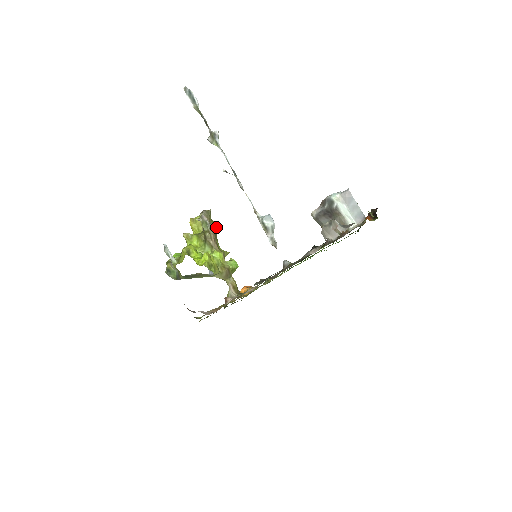
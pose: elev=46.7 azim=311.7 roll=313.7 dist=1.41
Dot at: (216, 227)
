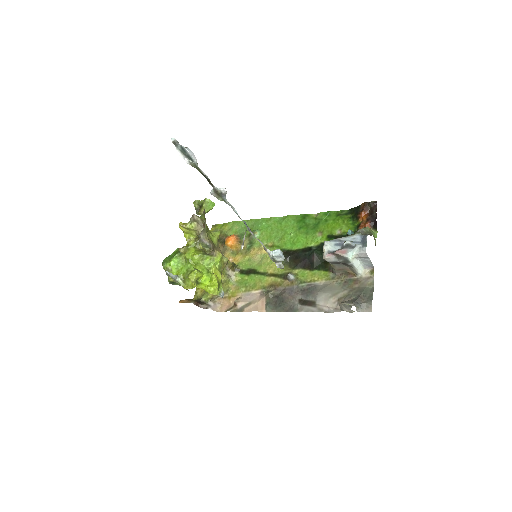
Dot at: (204, 215)
